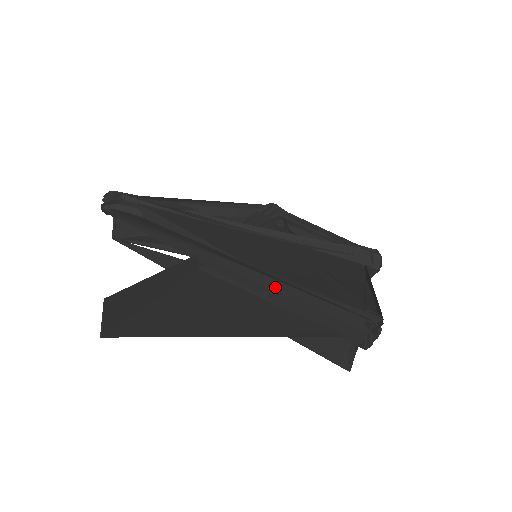
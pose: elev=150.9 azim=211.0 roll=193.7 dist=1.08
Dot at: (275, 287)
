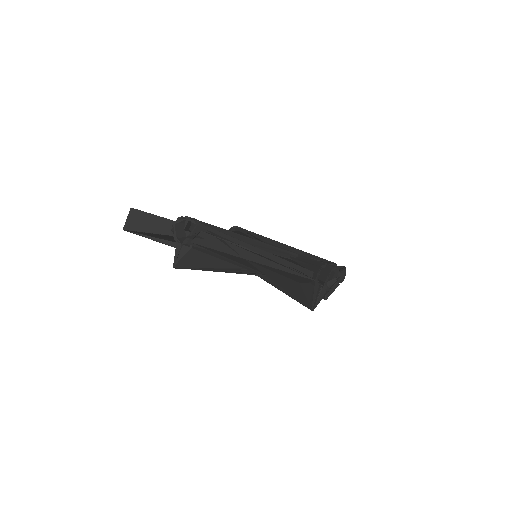
Dot at: occluded
